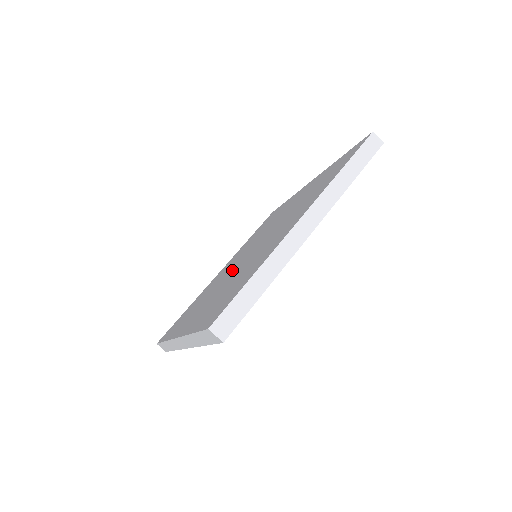
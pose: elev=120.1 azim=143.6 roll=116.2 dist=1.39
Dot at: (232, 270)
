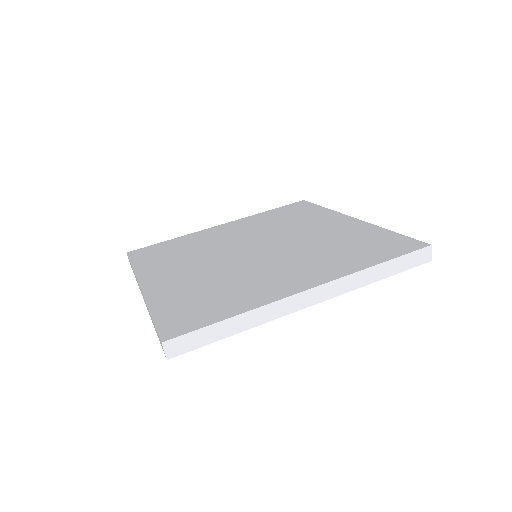
Dot at: (252, 259)
